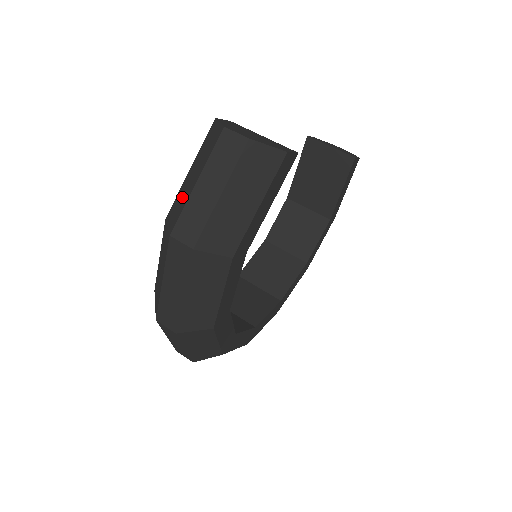
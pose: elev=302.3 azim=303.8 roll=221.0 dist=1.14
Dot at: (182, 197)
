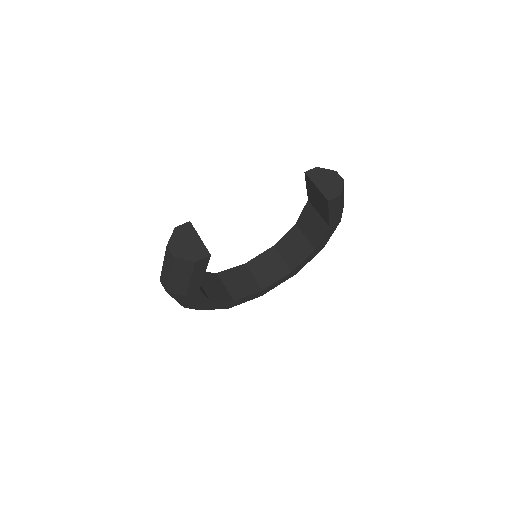
Dot at: occluded
